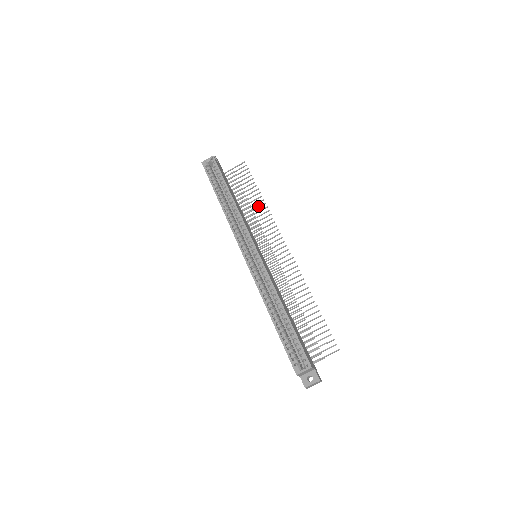
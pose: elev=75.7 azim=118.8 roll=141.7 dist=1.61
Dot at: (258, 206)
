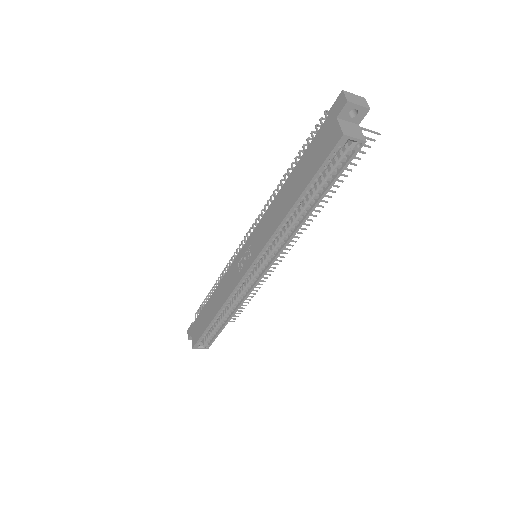
Dot at: occluded
